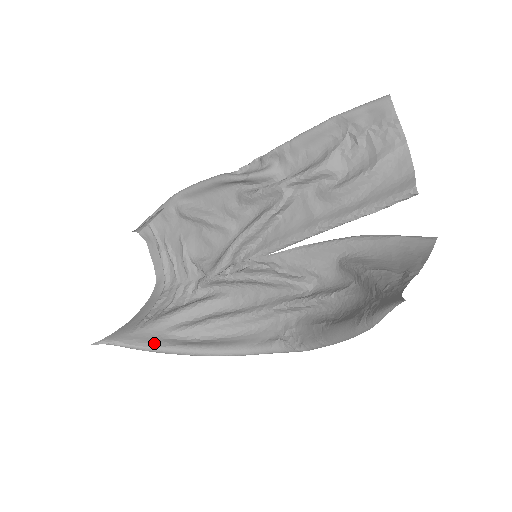
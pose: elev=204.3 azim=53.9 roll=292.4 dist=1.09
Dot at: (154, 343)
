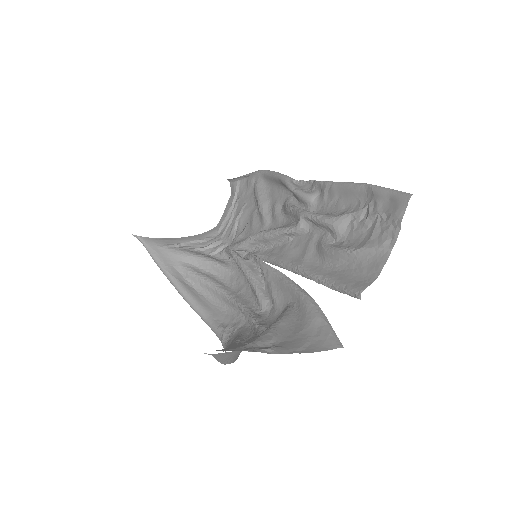
Dot at: (164, 264)
